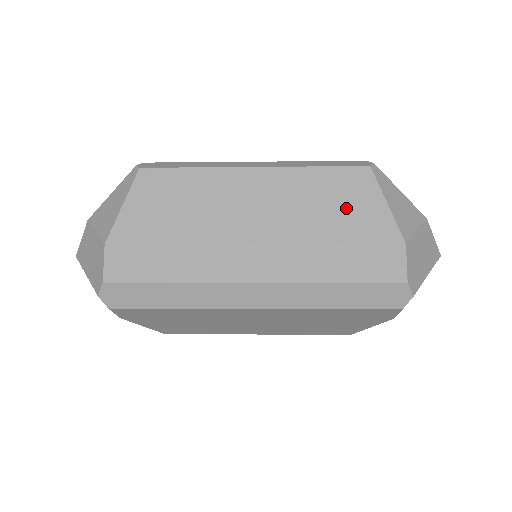
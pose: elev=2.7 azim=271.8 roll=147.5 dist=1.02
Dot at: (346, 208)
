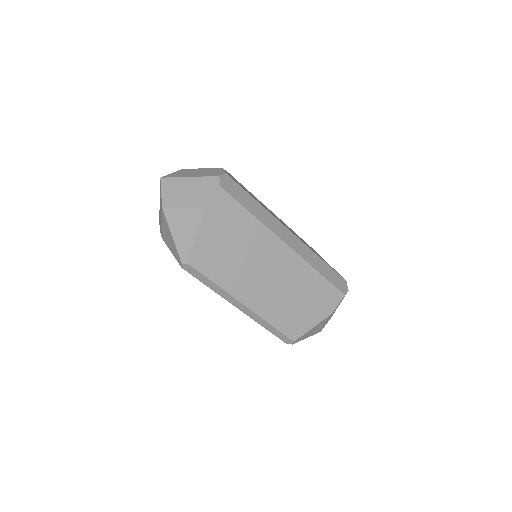
Dot at: occluded
